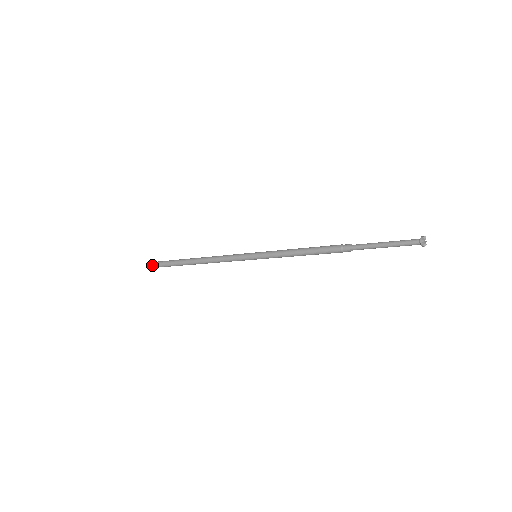
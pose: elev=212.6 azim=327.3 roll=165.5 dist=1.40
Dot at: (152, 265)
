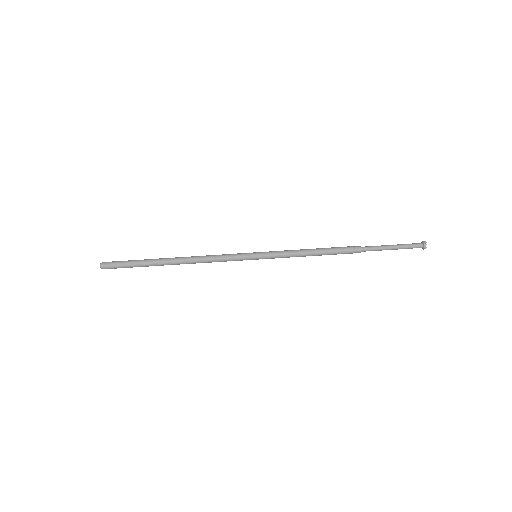
Dot at: (103, 266)
